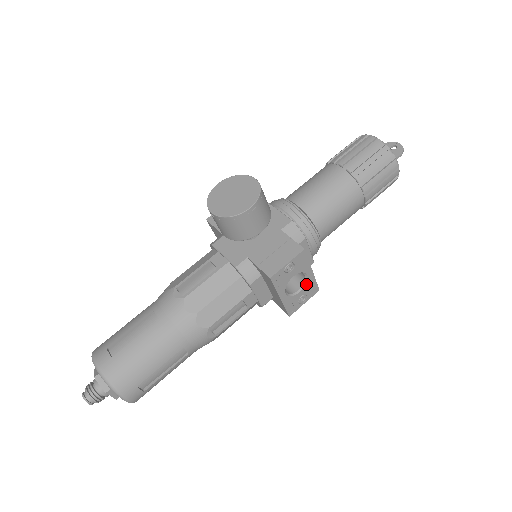
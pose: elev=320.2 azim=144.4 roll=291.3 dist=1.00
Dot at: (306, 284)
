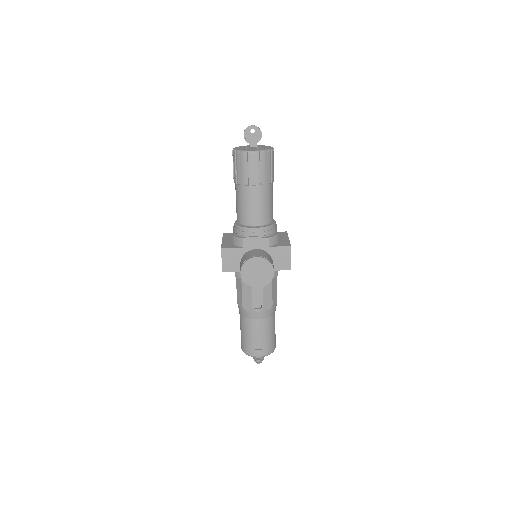
Dot at: occluded
